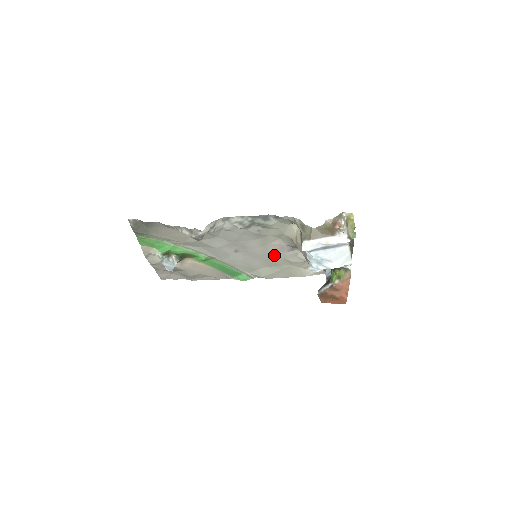
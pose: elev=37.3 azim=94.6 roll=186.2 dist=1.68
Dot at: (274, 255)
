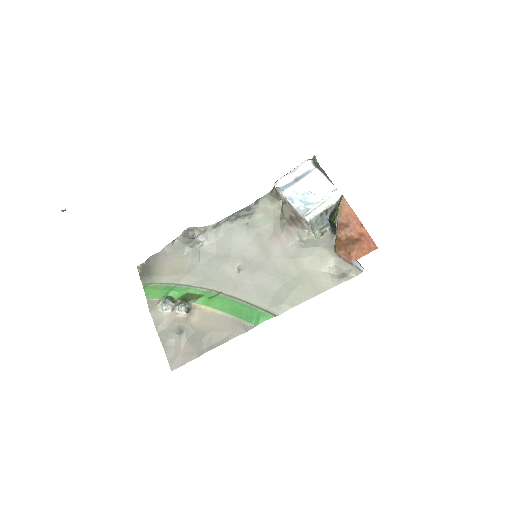
Dot at: (279, 258)
